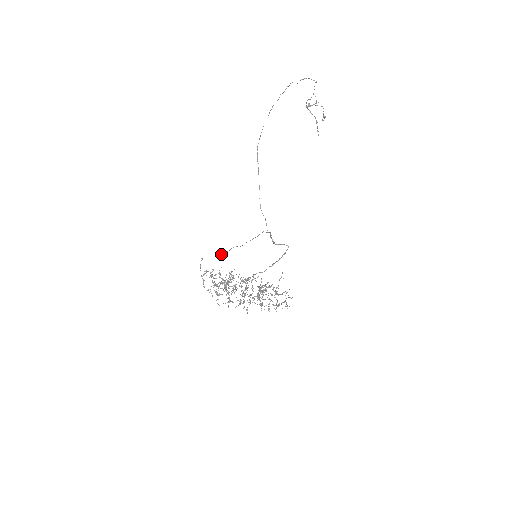
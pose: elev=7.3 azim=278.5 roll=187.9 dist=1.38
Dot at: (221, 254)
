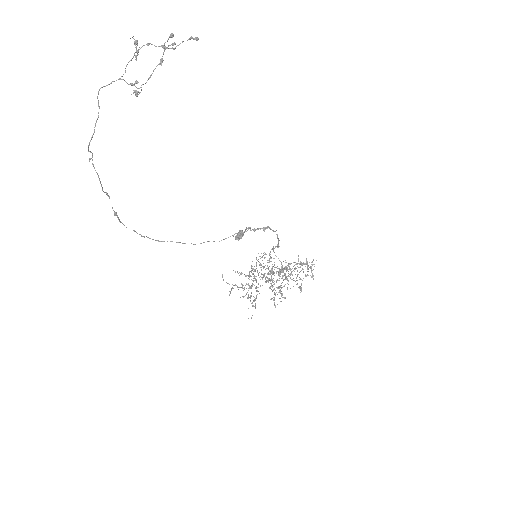
Dot at: occluded
